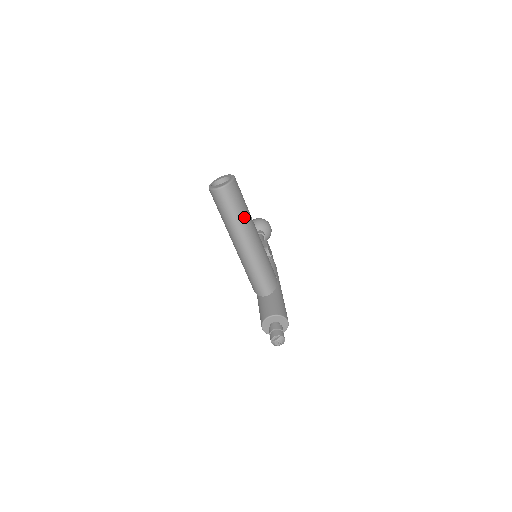
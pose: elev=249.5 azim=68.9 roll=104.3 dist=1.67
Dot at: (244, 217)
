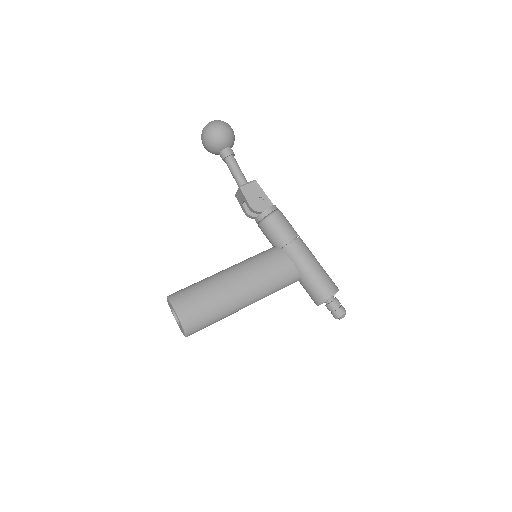
Dot at: (221, 313)
